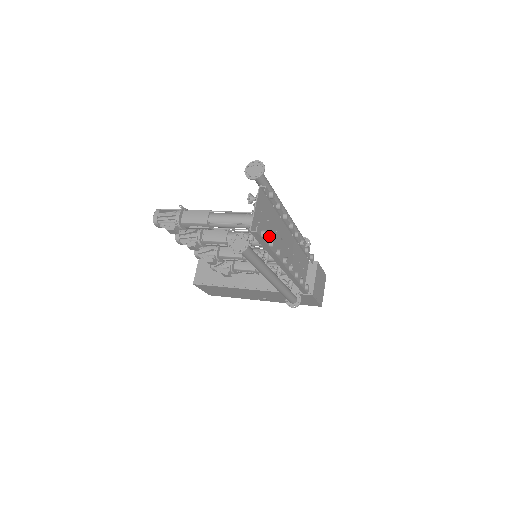
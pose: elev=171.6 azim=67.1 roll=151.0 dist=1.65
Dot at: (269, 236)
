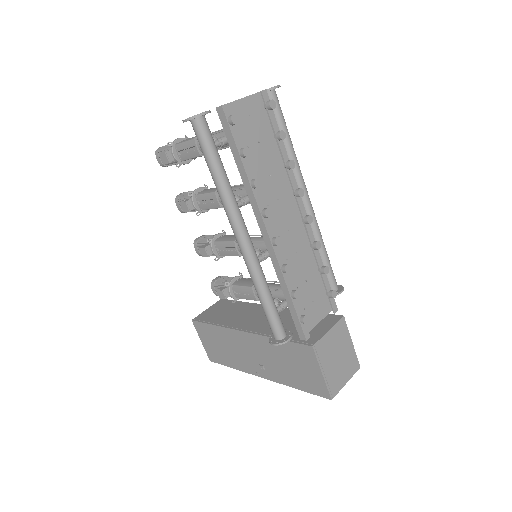
Dot at: (253, 163)
